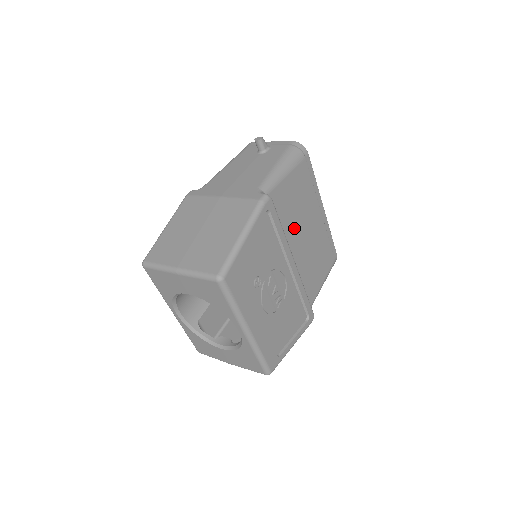
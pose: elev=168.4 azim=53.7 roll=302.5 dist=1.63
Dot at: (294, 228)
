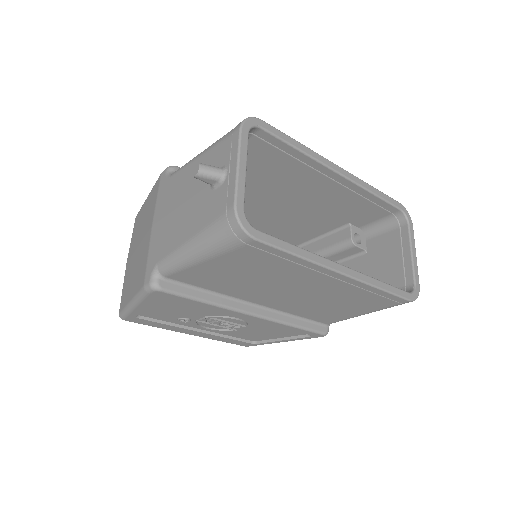
Dot at: (254, 289)
